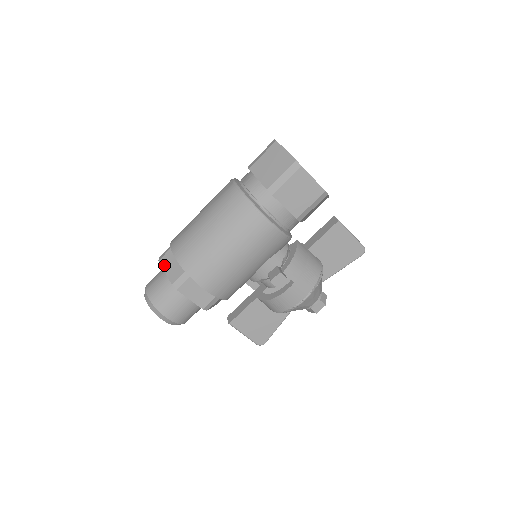
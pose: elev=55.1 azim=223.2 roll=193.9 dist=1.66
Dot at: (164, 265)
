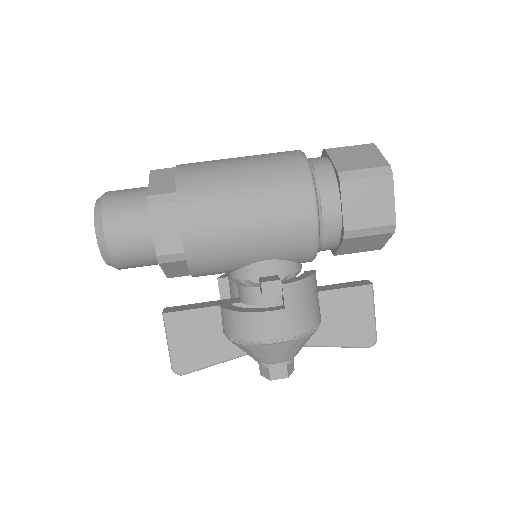
Dot at: (154, 176)
